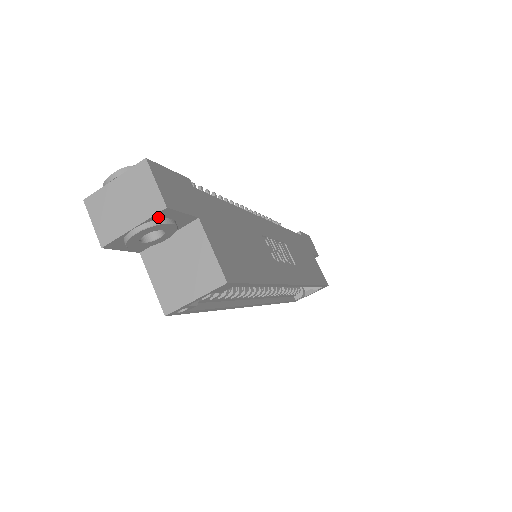
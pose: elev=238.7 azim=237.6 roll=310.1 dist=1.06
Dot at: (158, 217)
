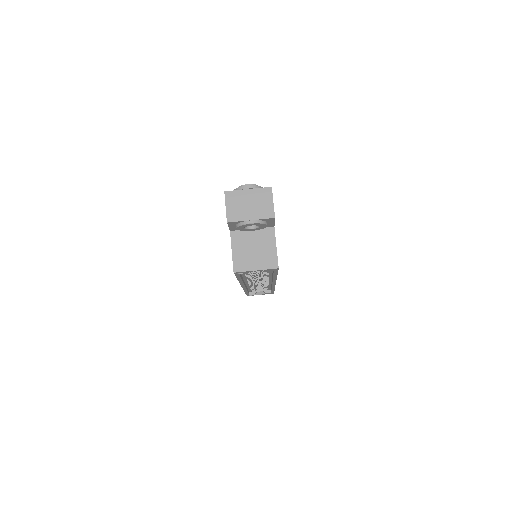
Dot at: (265, 220)
